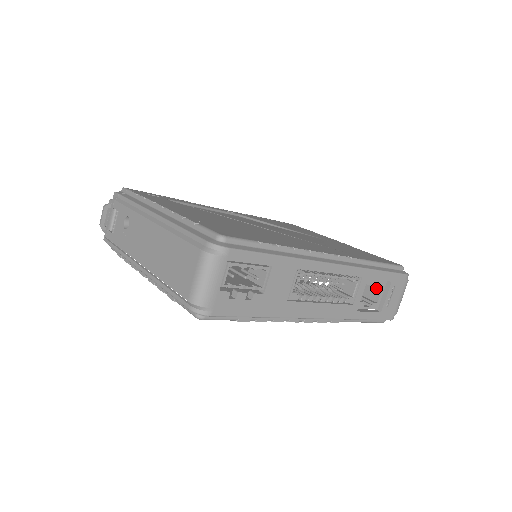
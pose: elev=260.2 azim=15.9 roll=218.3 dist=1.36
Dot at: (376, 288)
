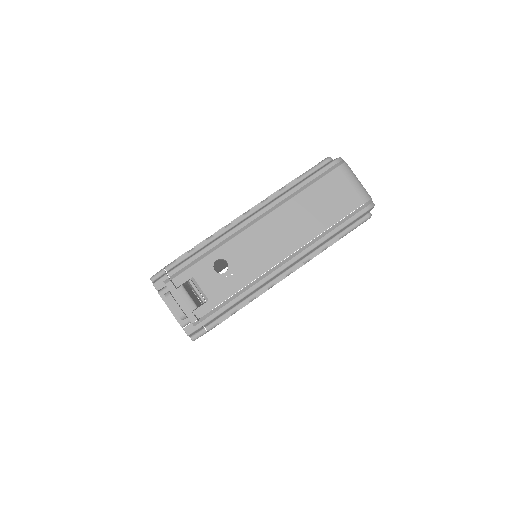
Dot at: occluded
